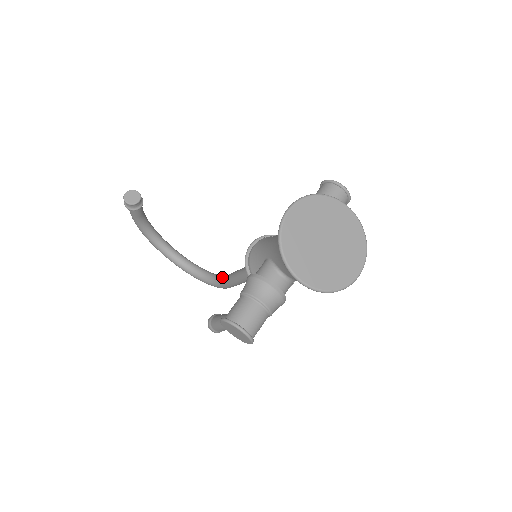
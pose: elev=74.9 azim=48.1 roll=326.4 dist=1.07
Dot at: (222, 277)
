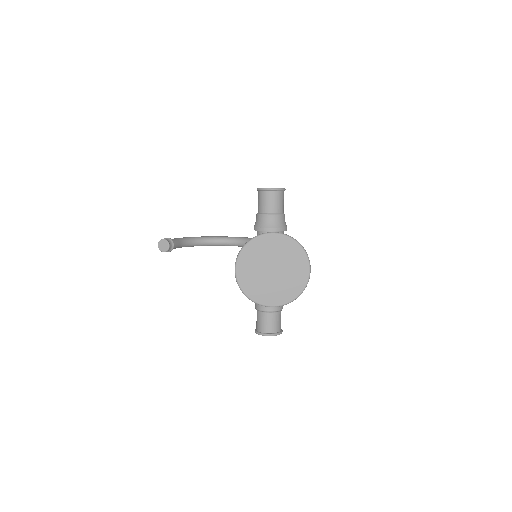
Dot at: occluded
